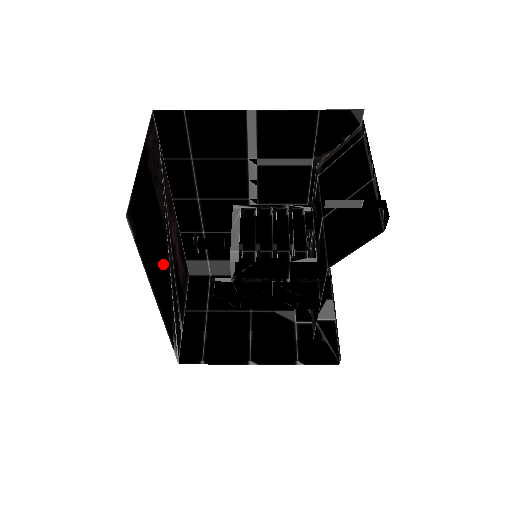
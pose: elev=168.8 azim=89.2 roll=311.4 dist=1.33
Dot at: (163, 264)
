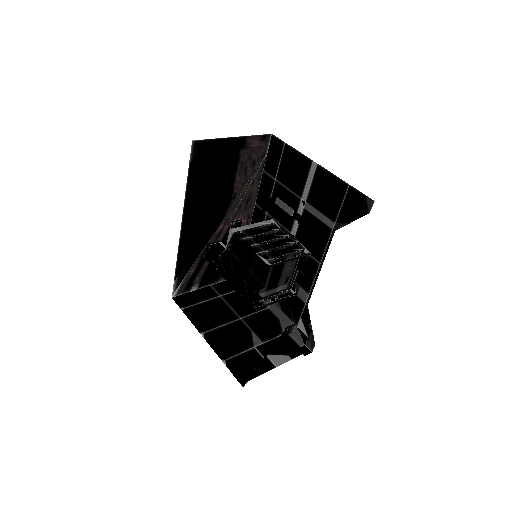
Dot at: (209, 217)
